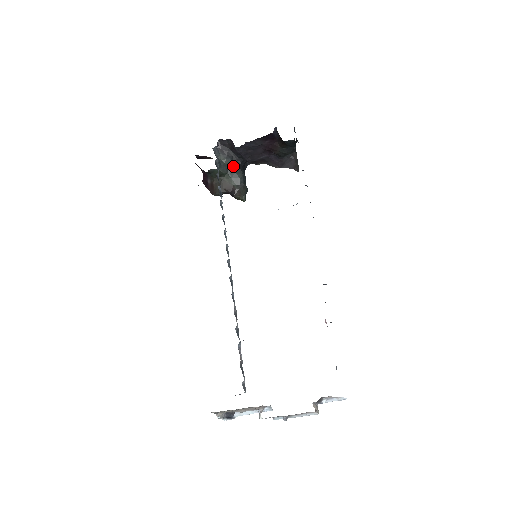
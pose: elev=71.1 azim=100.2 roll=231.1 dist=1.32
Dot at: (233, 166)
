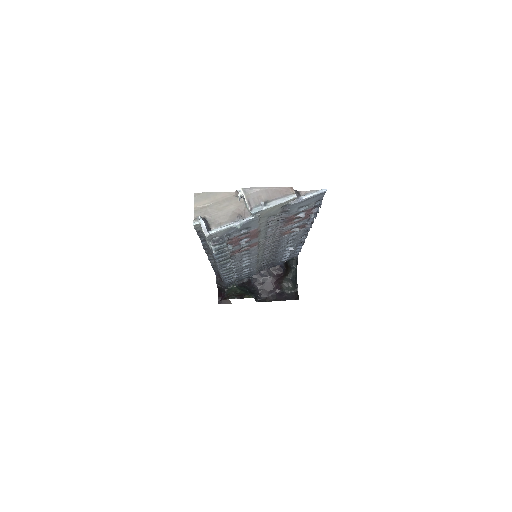
Dot at: (247, 291)
